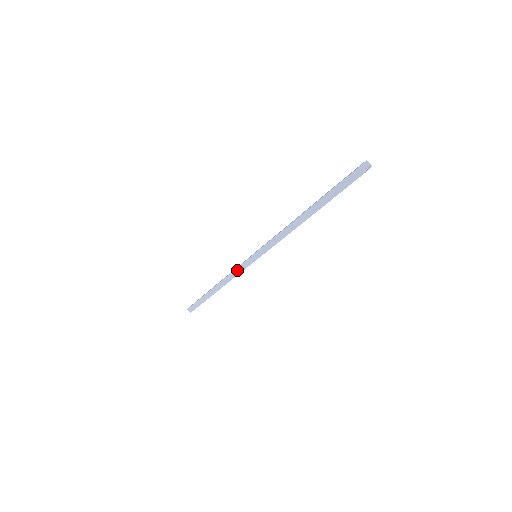
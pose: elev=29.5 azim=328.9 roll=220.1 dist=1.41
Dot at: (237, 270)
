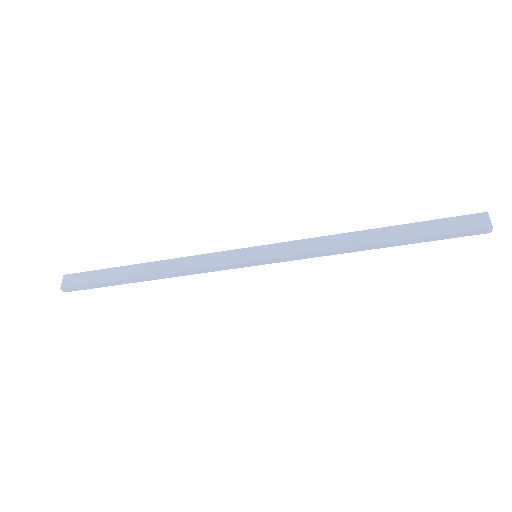
Dot at: (216, 268)
